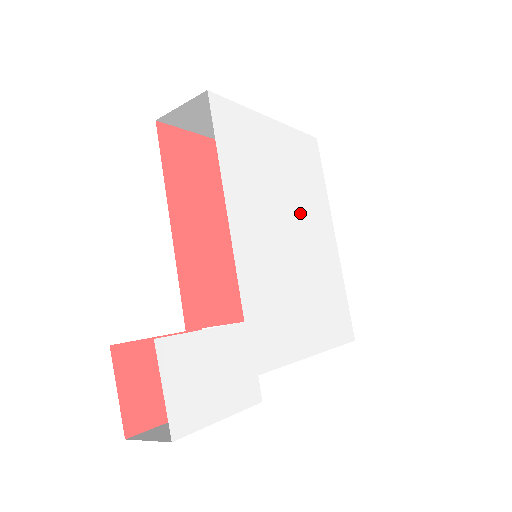
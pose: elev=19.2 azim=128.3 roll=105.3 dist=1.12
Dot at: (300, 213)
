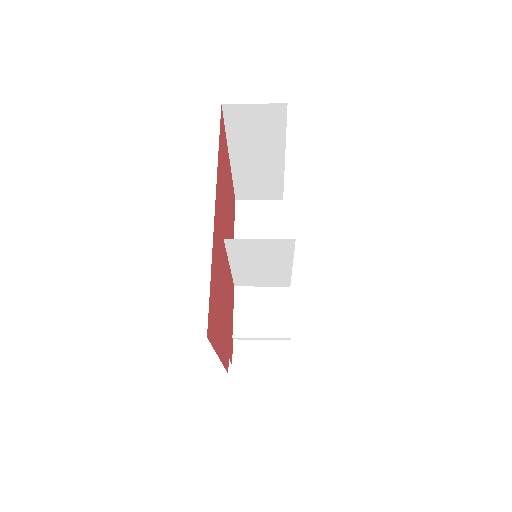
Dot at: occluded
